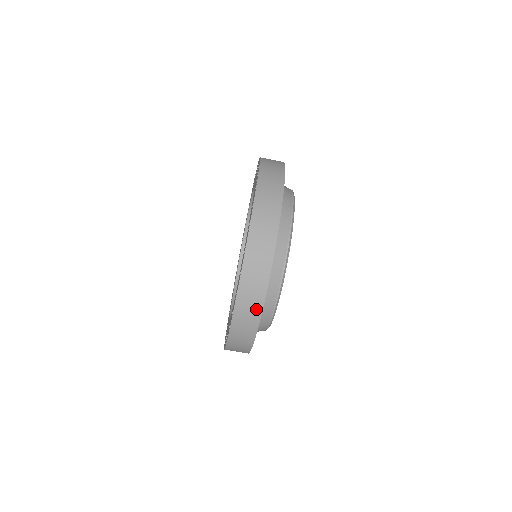
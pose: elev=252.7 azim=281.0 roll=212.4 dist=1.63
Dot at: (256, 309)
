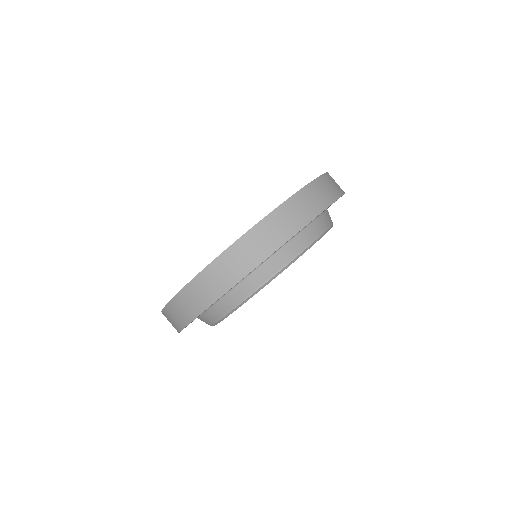
Dot at: (189, 315)
